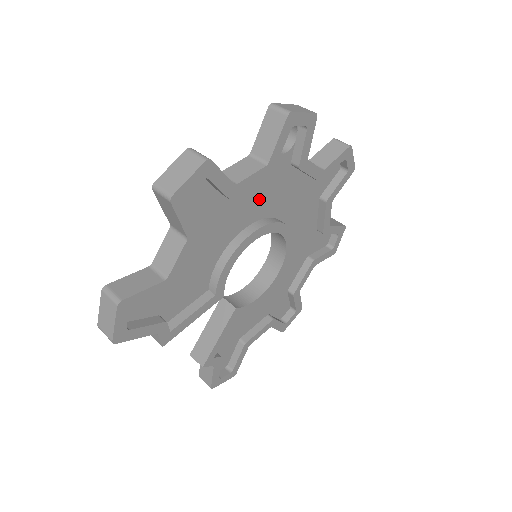
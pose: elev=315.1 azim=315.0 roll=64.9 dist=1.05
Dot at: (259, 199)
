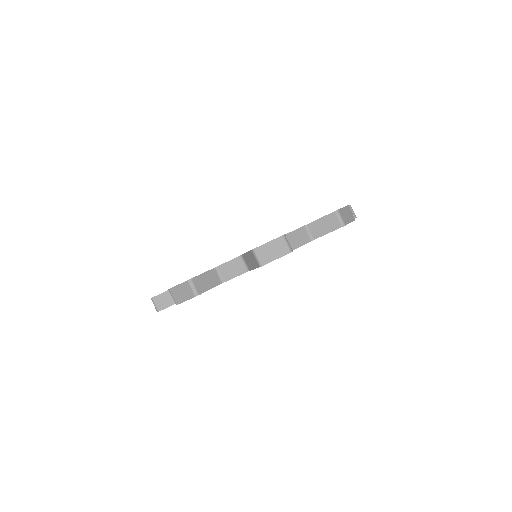
Dot at: occluded
